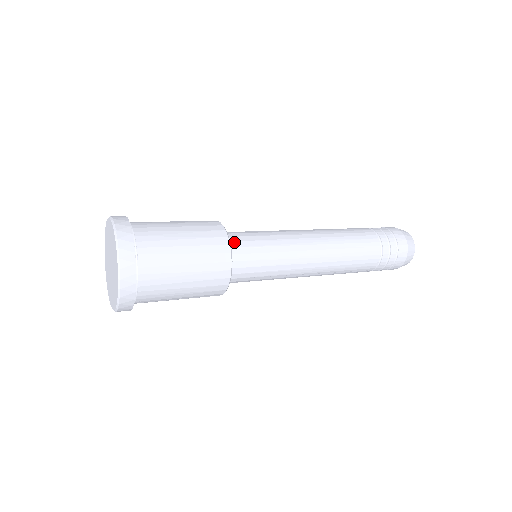
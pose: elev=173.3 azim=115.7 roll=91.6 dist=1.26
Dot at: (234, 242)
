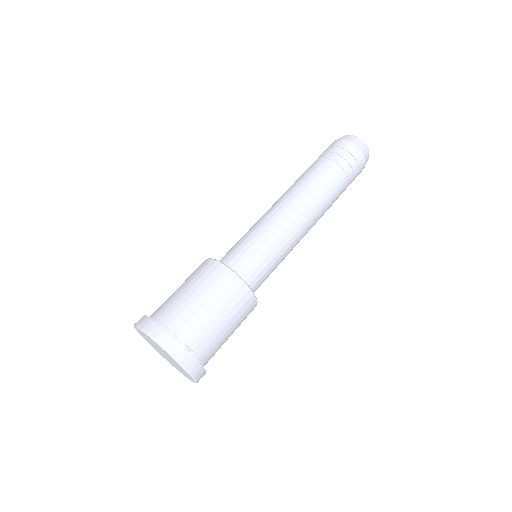
Dot at: (252, 283)
